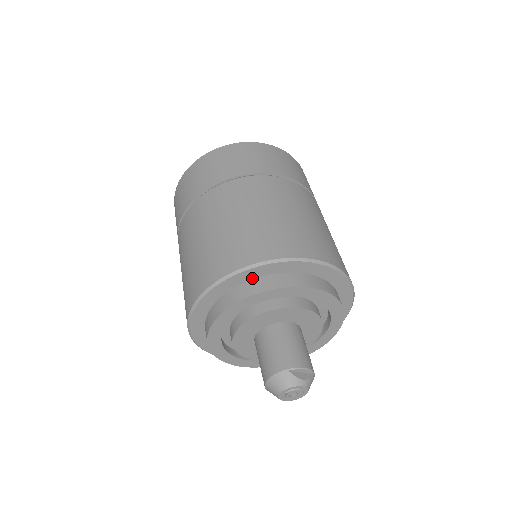
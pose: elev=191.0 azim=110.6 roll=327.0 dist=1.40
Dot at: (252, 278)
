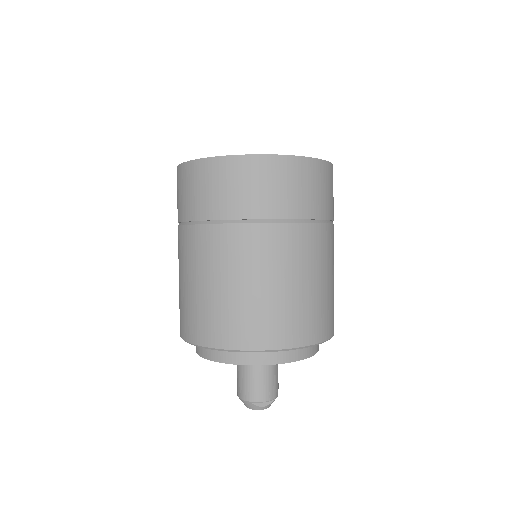
Dot at: occluded
